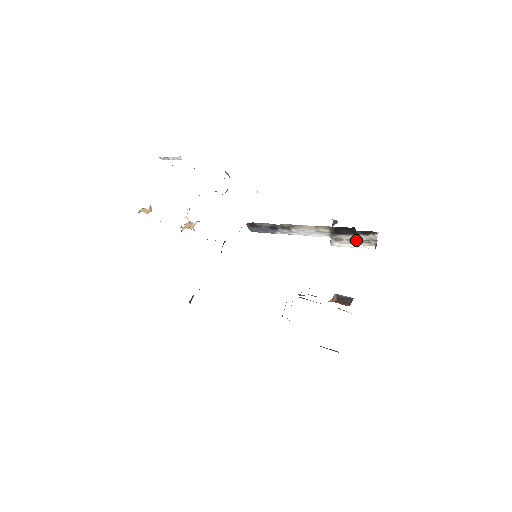
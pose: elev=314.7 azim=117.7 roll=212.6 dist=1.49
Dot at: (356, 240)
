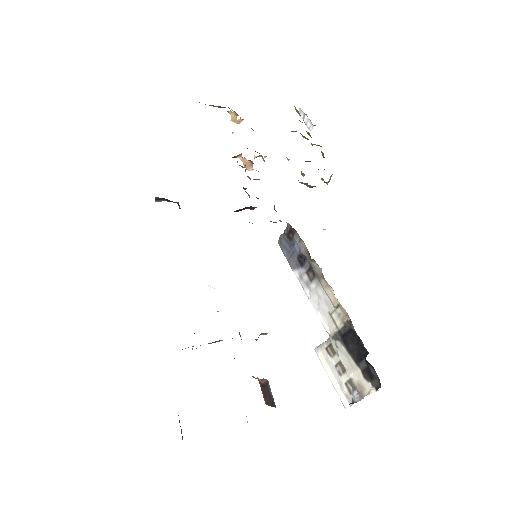
Dot at: (344, 373)
